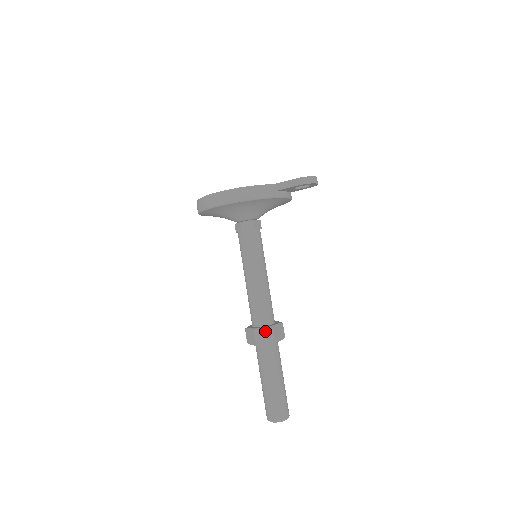
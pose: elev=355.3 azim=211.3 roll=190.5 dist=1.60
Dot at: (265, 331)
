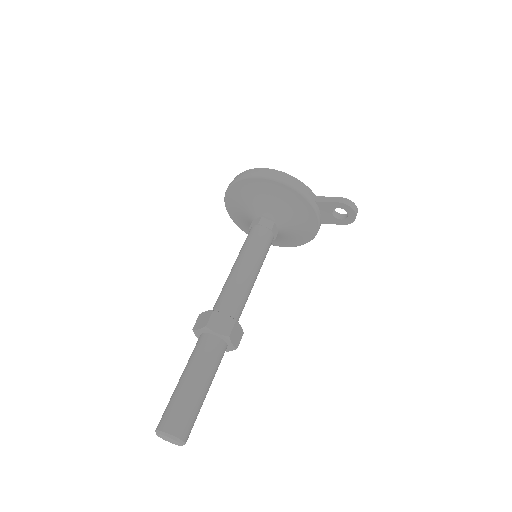
Dot at: (225, 319)
